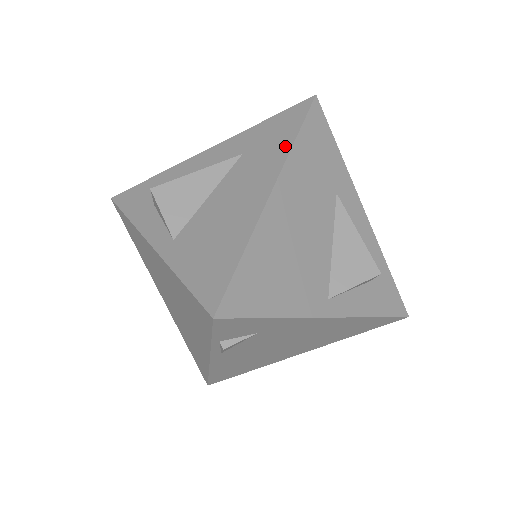
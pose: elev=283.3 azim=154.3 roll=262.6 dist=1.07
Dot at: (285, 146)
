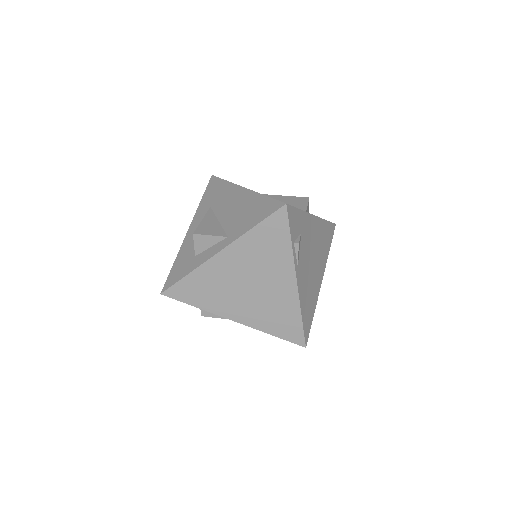
Dot at: (226, 185)
